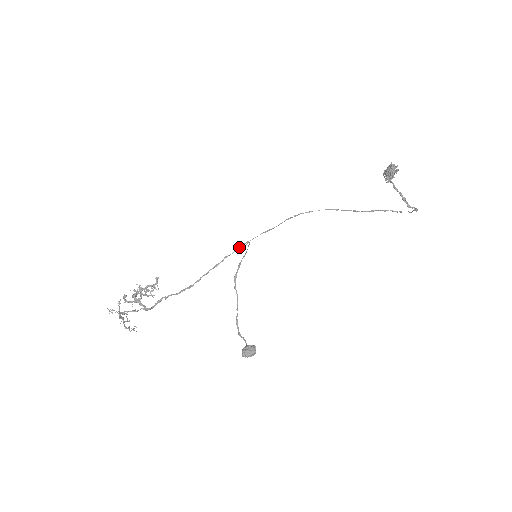
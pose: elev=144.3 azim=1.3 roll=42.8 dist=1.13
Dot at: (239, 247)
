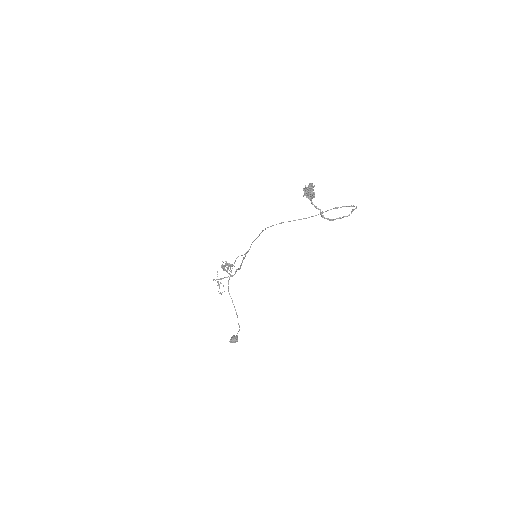
Dot at: occluded
